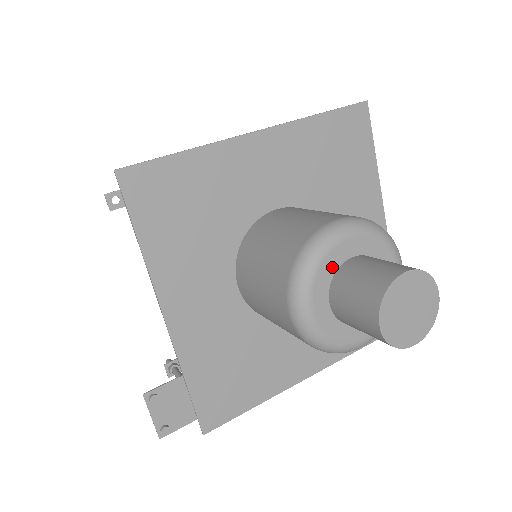
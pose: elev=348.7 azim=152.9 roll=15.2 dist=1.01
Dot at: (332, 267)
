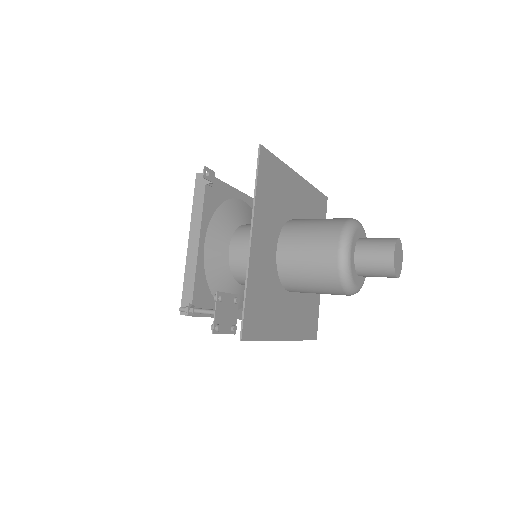
Dot at: (357, 236)
